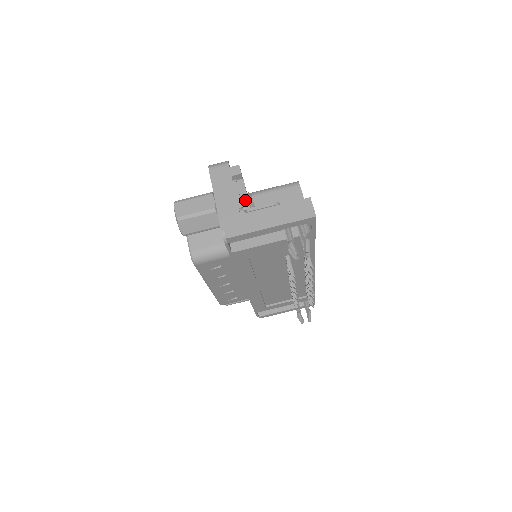
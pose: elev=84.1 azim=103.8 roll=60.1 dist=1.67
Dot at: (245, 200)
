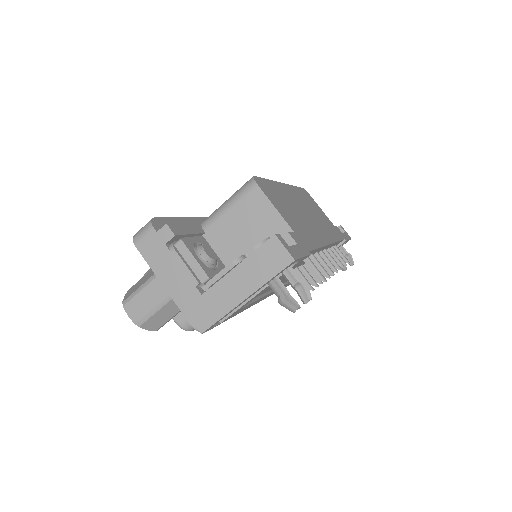
Dot at: (198, 270)
